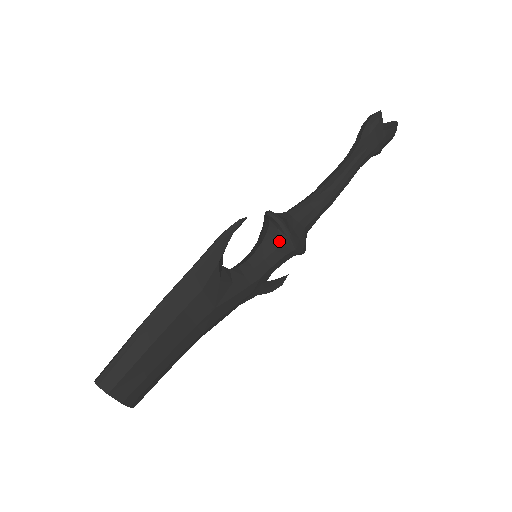
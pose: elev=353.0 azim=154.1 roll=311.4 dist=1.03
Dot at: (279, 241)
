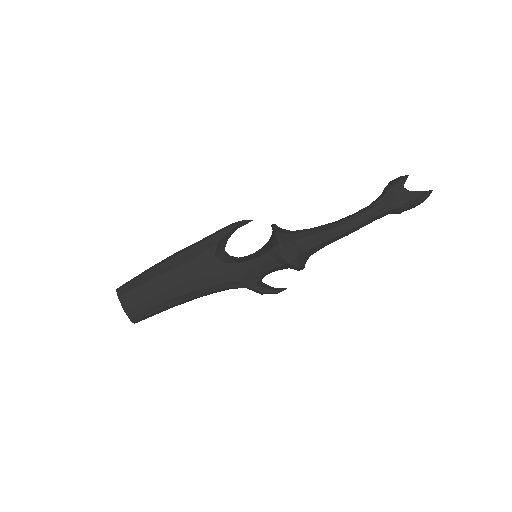
Dot at: (271, 246)
